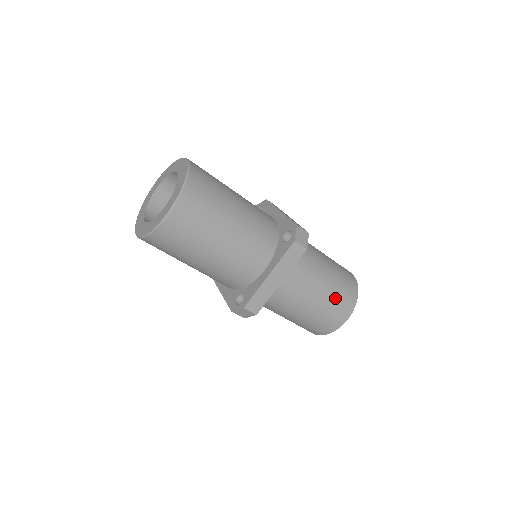
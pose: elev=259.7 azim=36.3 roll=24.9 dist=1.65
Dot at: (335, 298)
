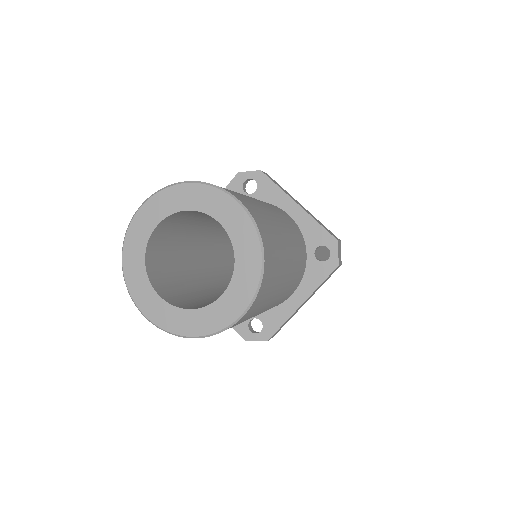
Dot at: occluded
